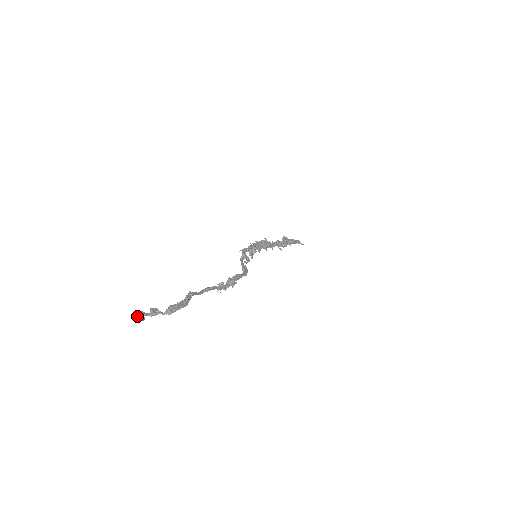
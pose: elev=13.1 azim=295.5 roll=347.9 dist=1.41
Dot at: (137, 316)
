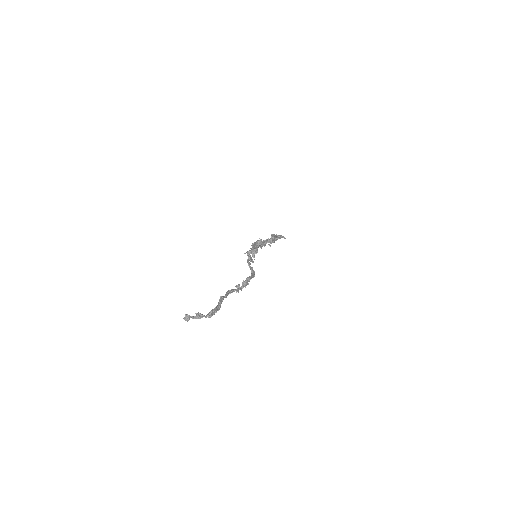
Dot at: (184, 319)
